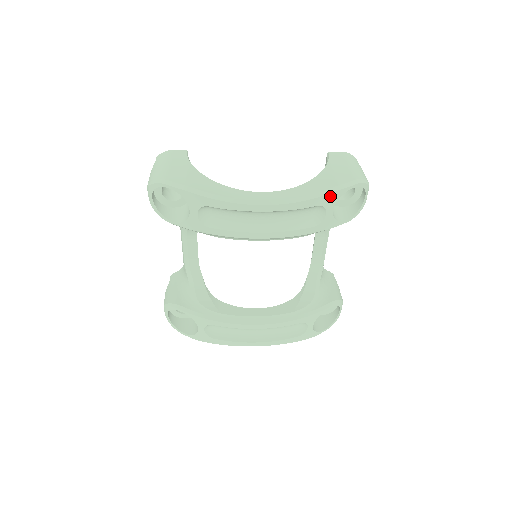
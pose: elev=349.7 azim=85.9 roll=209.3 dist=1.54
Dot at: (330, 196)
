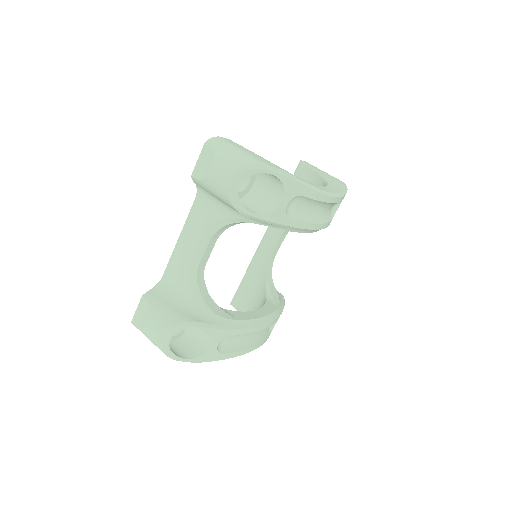
Dot at: occluded
